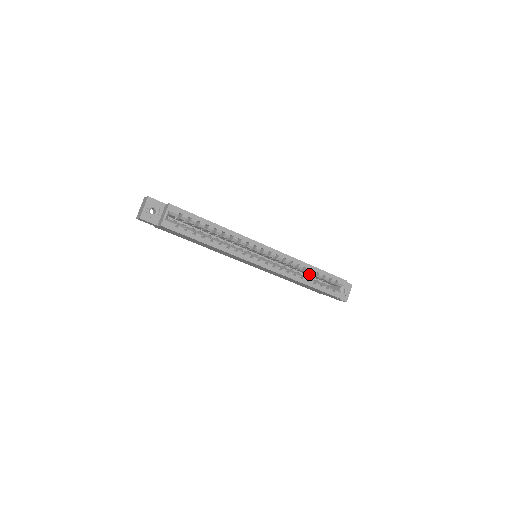
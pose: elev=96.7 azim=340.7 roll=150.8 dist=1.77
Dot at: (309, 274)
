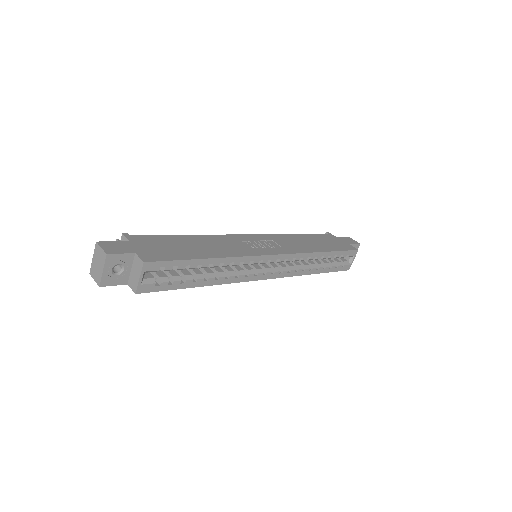
Dot at: occluded
